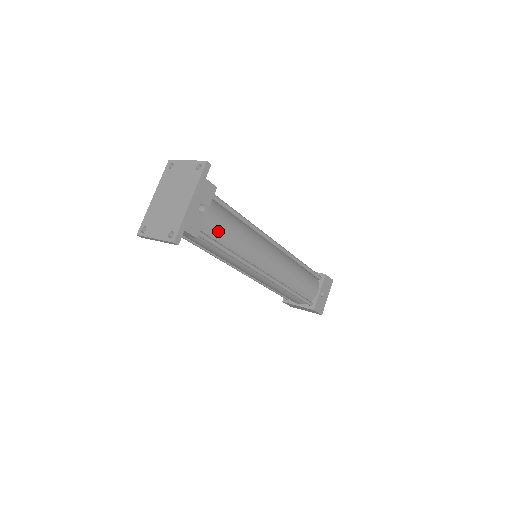
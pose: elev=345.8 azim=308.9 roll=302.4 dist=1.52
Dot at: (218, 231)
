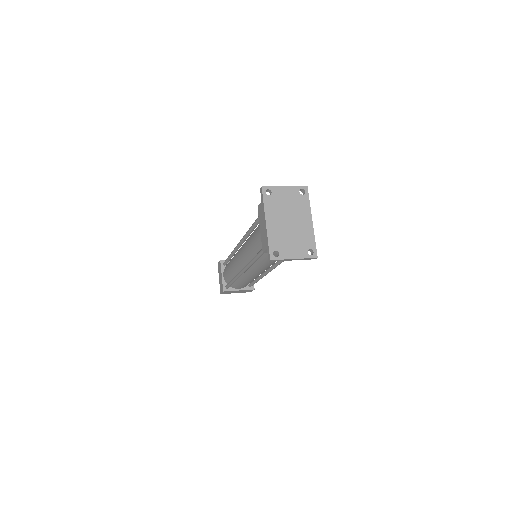
Dot at: occluded
